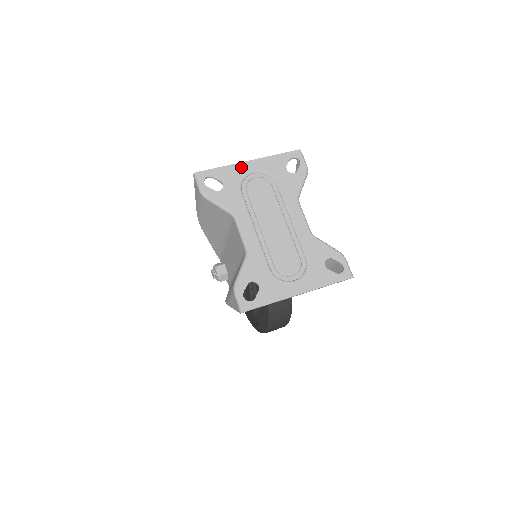
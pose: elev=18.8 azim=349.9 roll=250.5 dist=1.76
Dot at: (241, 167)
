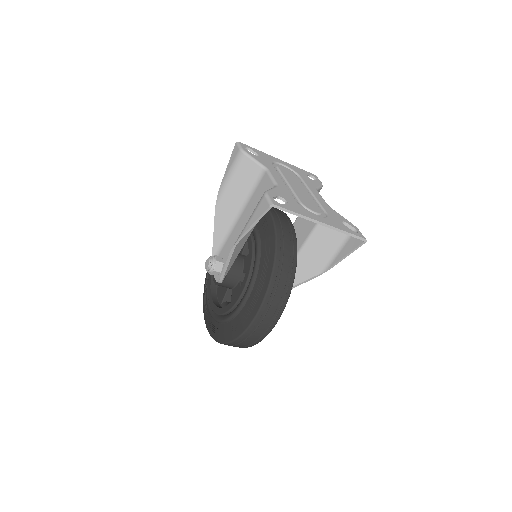
Dot at: (273, 158)
